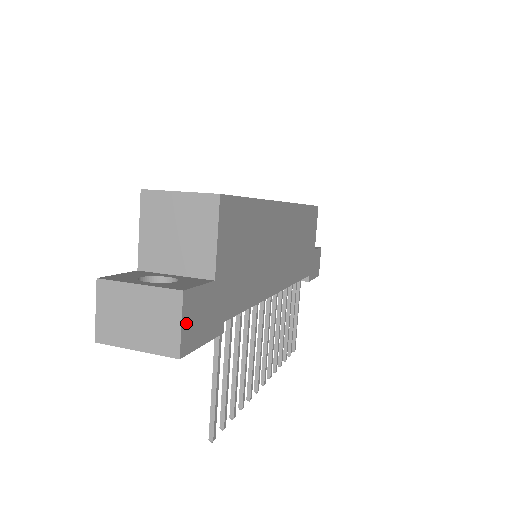
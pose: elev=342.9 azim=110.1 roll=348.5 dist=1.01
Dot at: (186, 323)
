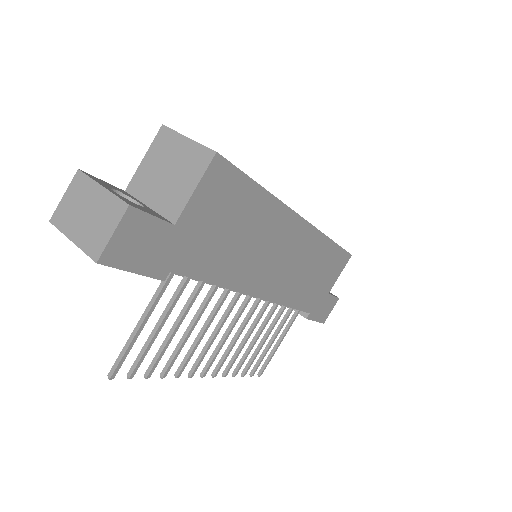
Dot at: (120, 237)
